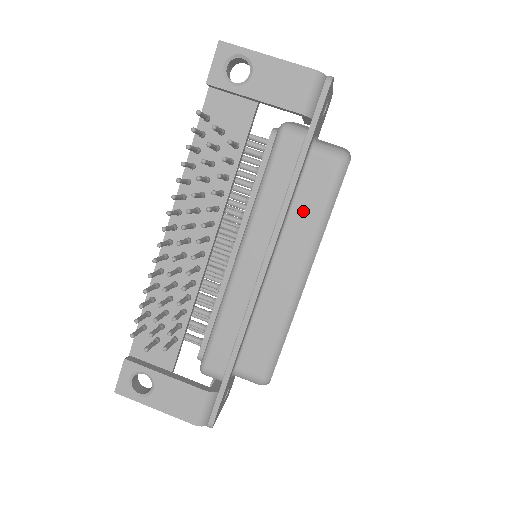
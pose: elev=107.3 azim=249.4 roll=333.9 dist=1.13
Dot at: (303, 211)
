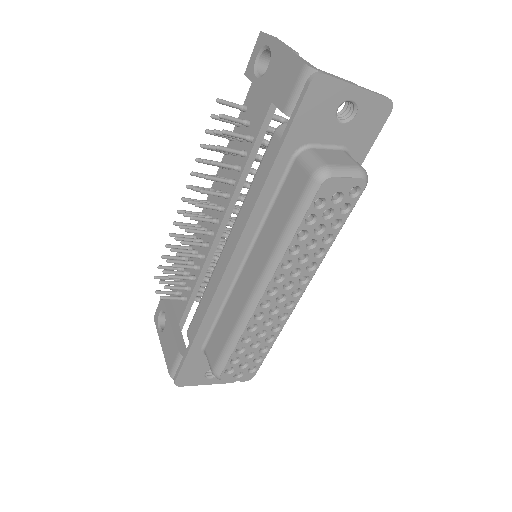
Dot at: (274, 222)
